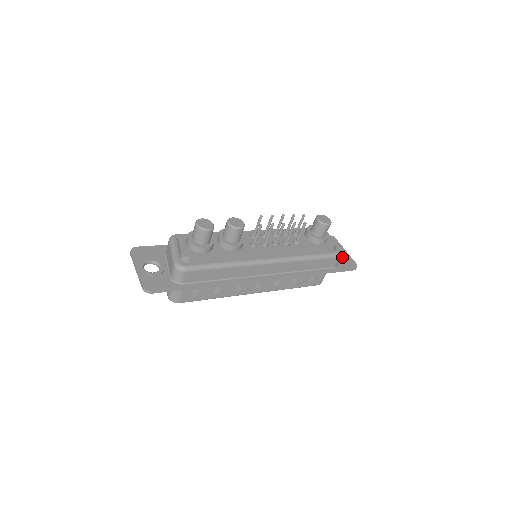
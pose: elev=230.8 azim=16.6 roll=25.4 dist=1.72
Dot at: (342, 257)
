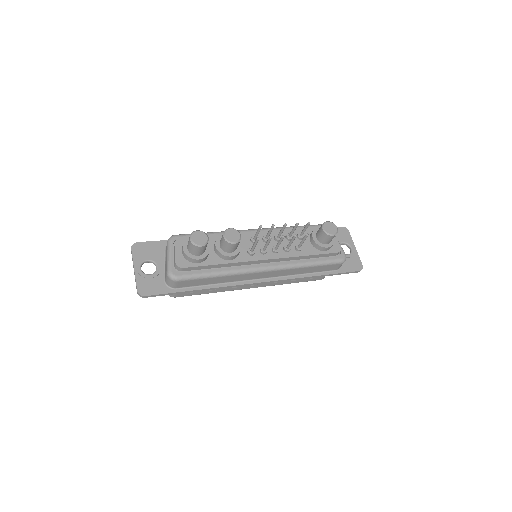
Dot at: (349, 257)
